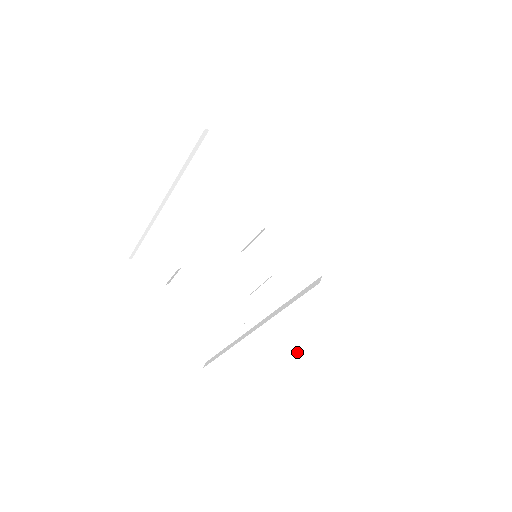
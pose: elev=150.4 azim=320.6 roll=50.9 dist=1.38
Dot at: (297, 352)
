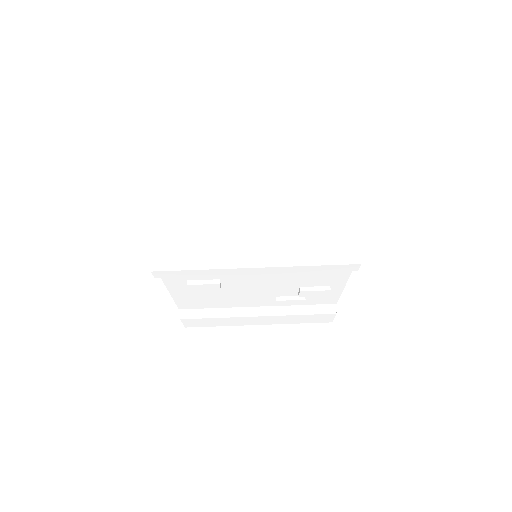
Dot at: (285, 323)
